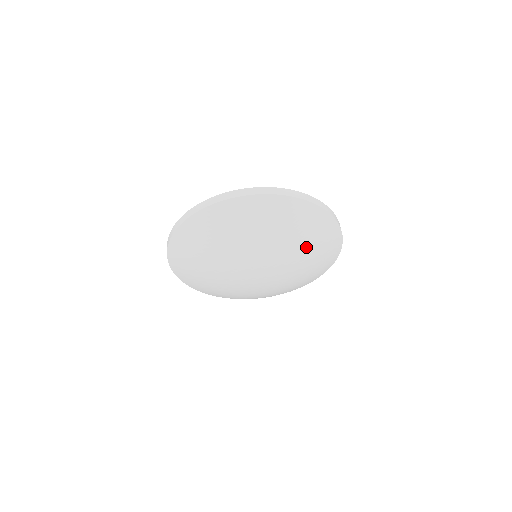
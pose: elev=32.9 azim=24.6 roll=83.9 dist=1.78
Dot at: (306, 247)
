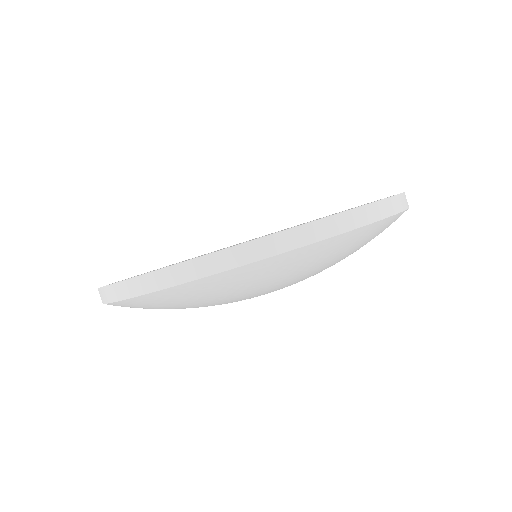
Dot at: (319, 268)
